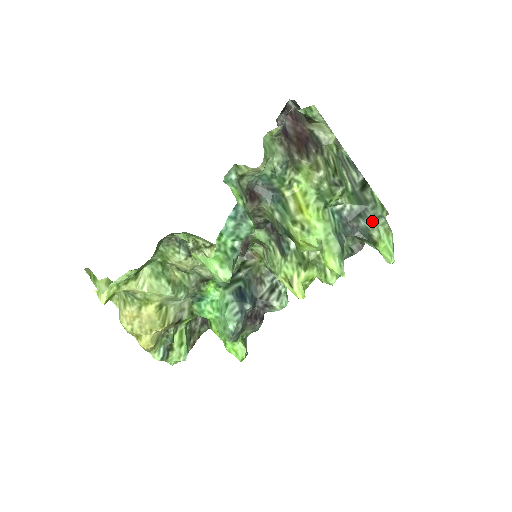
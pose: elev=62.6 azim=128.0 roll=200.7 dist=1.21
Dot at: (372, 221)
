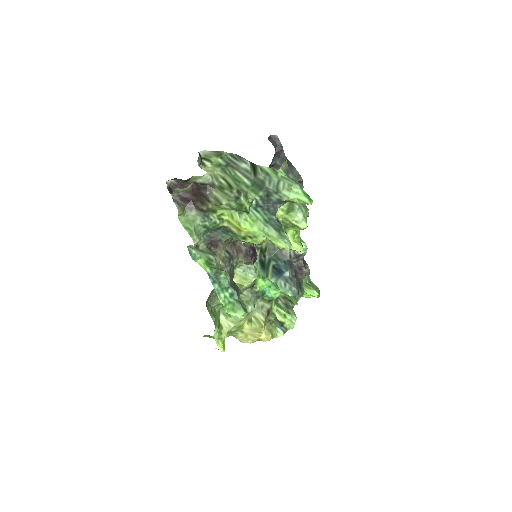
Dot at: (276, 193)
